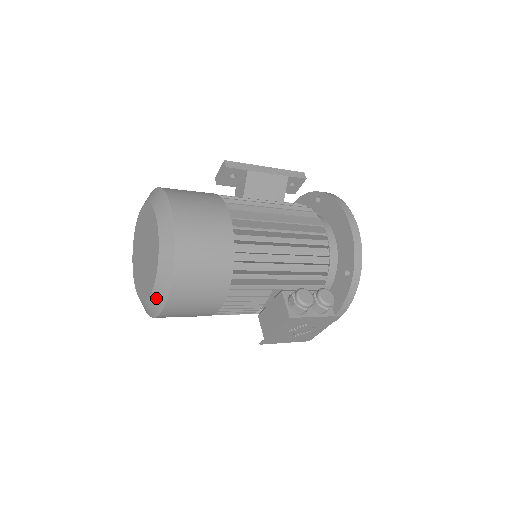
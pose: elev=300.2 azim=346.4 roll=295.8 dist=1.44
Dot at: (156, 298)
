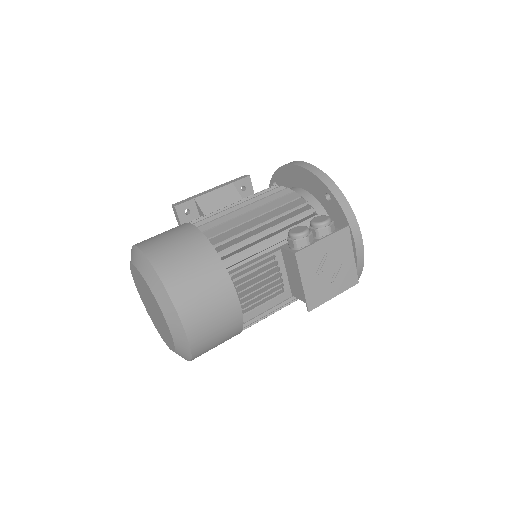
Dot at: (172, 323)
